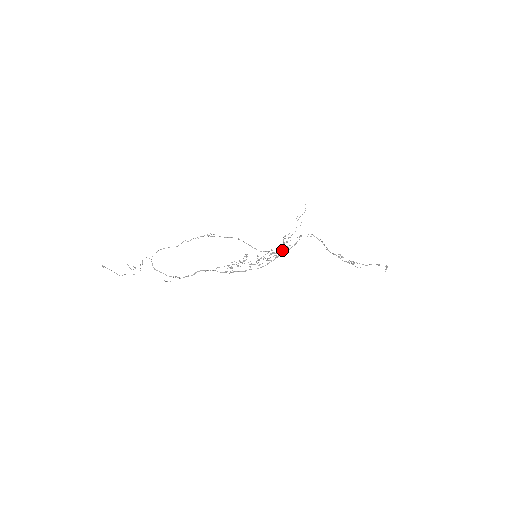
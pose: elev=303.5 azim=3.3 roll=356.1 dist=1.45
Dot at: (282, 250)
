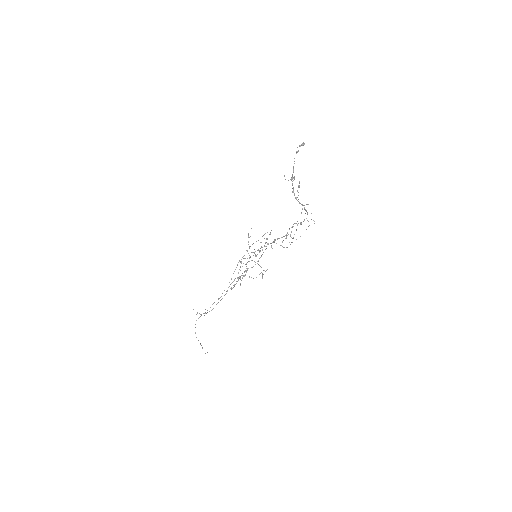
Dot at: (269, 234)
